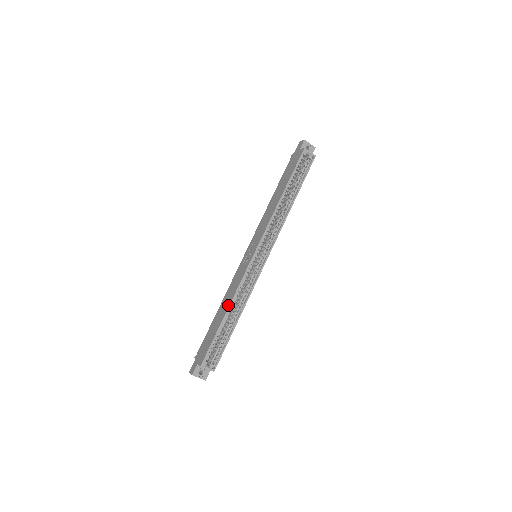
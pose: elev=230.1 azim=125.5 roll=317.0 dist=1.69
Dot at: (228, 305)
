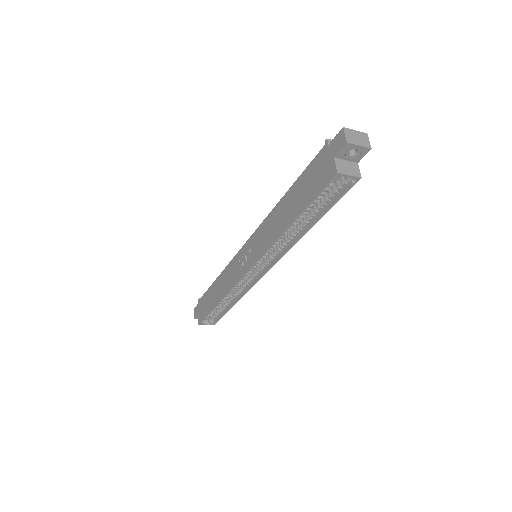
Dot at: (220, 298)
